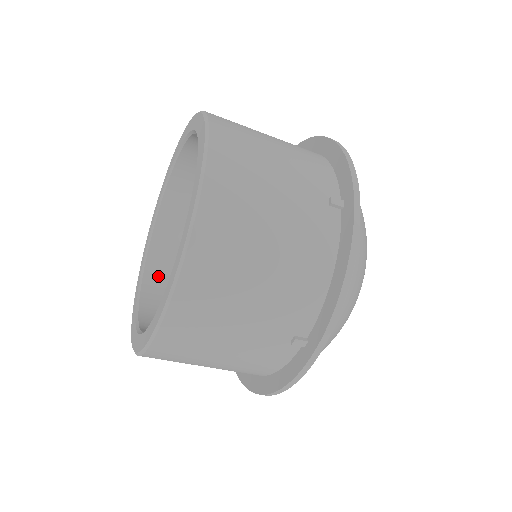
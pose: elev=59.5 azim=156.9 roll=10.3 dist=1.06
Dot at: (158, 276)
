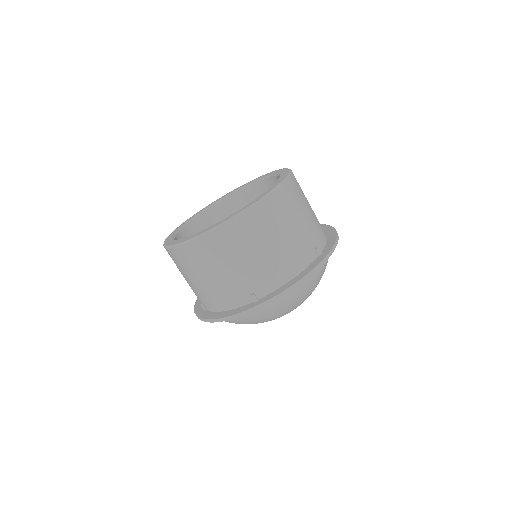
Dot at: (195, 230)
